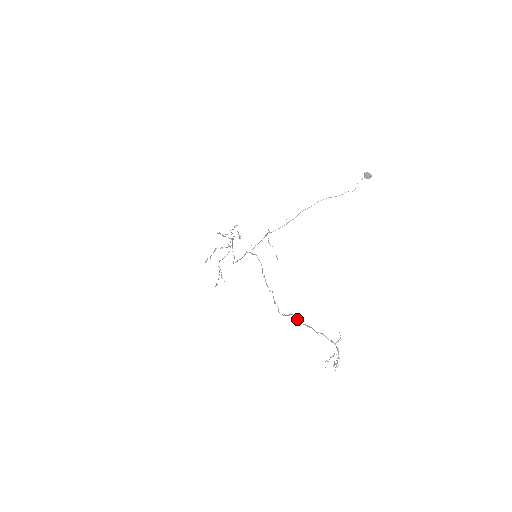
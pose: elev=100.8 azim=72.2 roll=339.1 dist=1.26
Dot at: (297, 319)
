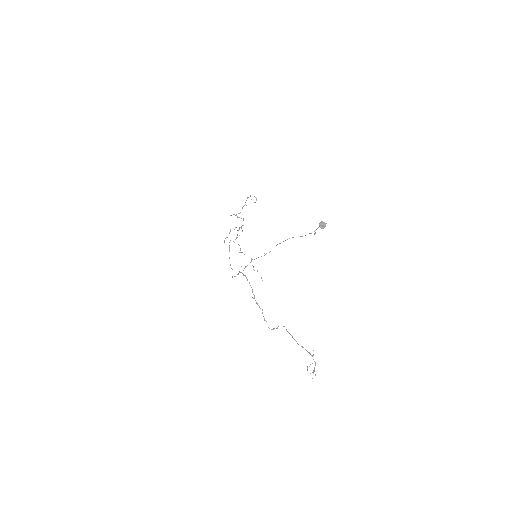
Dot at: occluded
